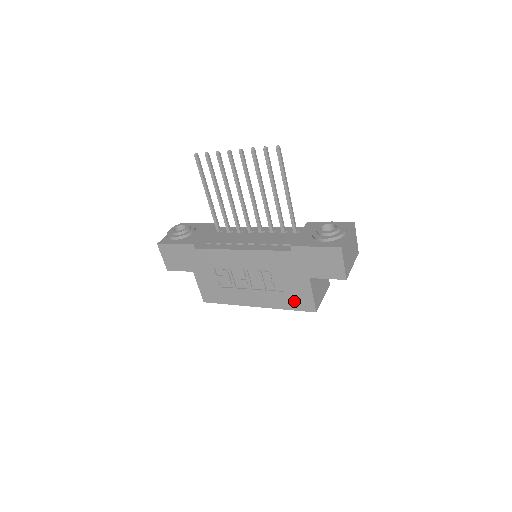
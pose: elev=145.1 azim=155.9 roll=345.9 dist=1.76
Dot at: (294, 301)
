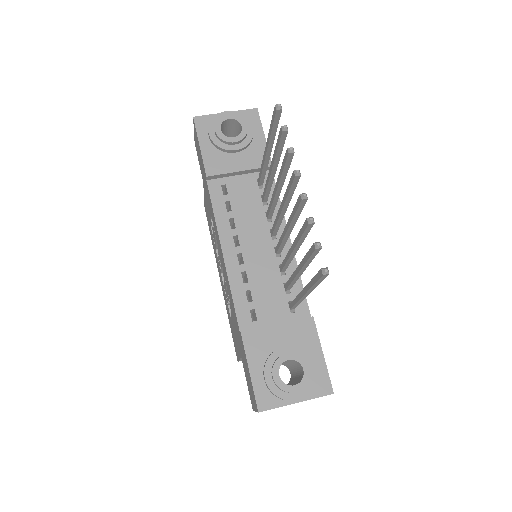
Dot at: occluded
